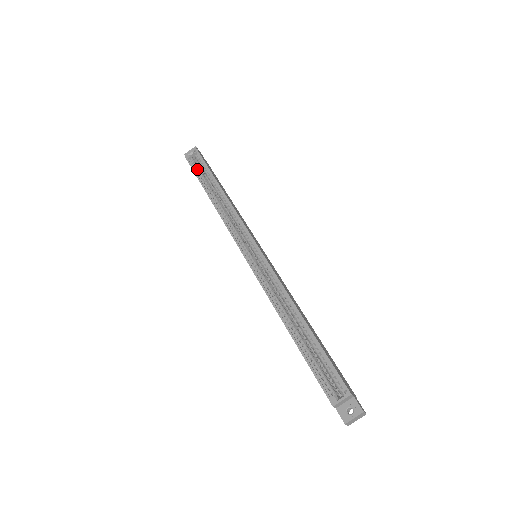
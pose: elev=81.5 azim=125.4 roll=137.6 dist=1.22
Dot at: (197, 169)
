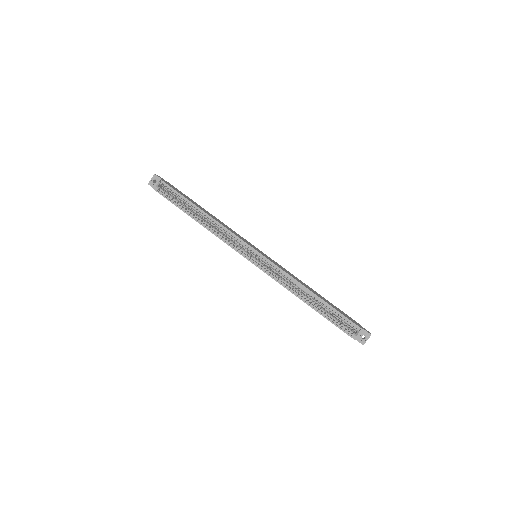
Dot at: (171, 198)
